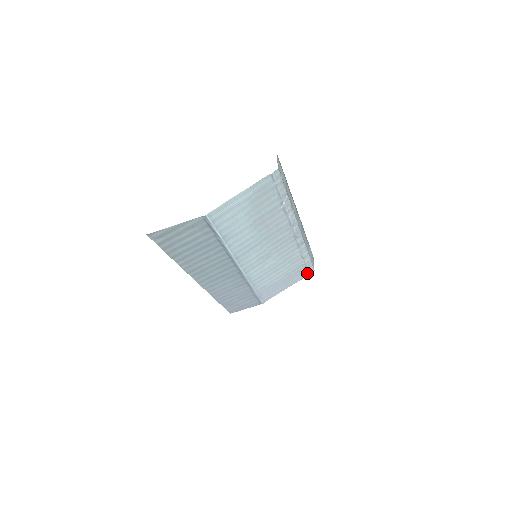
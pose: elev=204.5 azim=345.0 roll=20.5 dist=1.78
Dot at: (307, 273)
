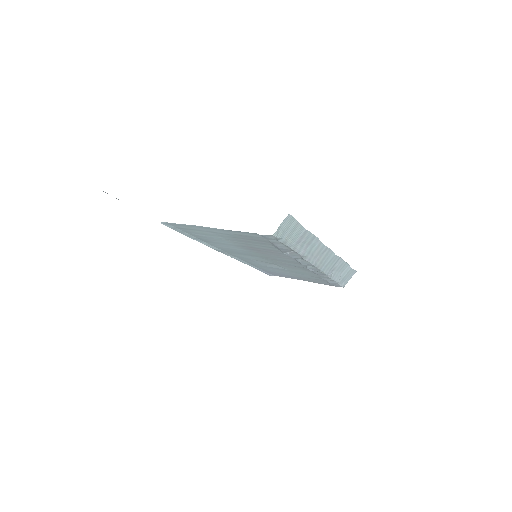
Dot at: (333, 285)
